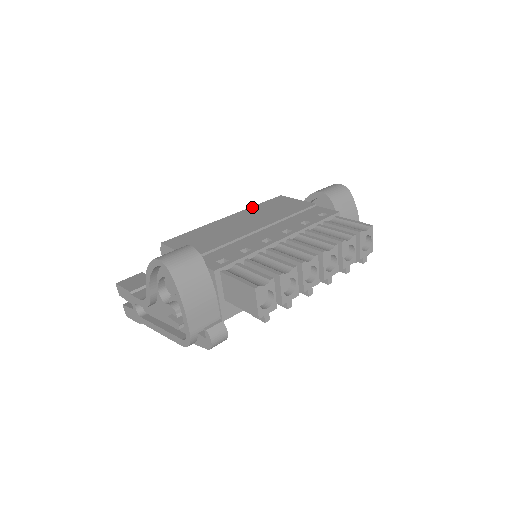
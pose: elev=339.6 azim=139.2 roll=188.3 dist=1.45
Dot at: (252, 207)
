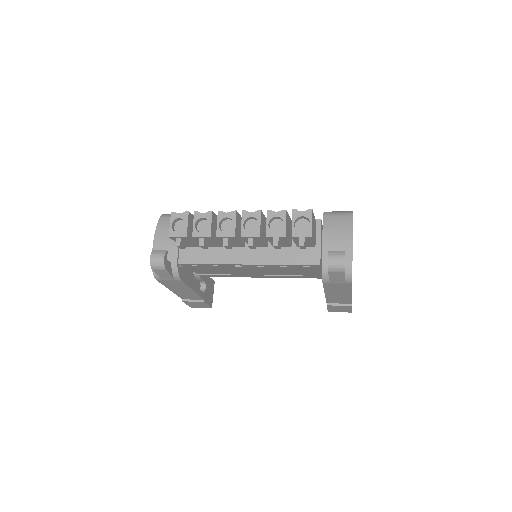
Dot at: occluded
